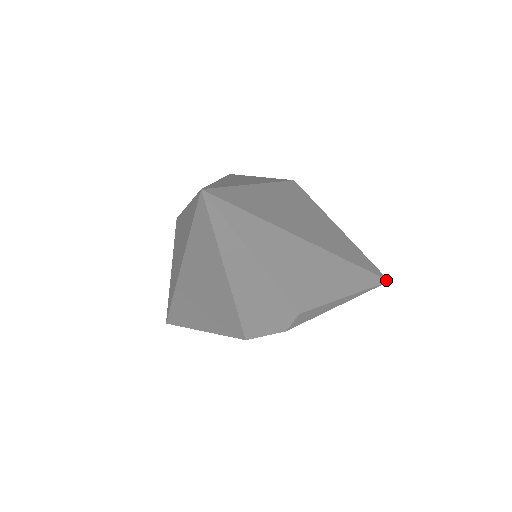
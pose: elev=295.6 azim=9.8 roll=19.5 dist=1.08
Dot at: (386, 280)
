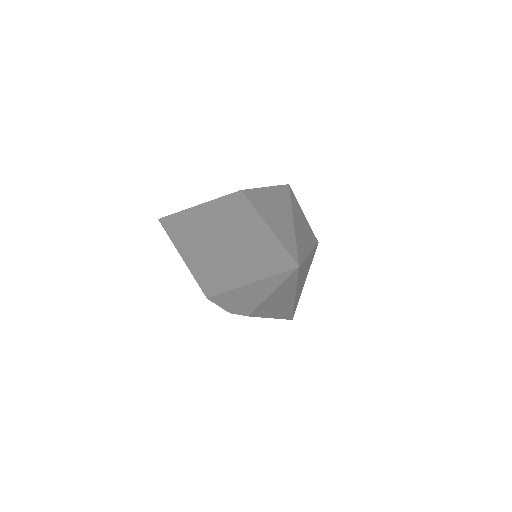
Dot at: (292, 319)
